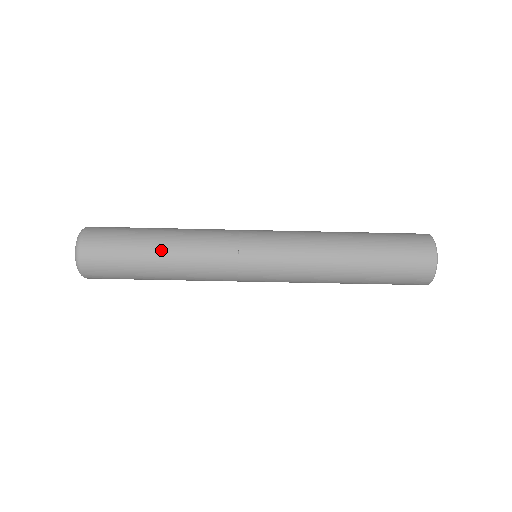
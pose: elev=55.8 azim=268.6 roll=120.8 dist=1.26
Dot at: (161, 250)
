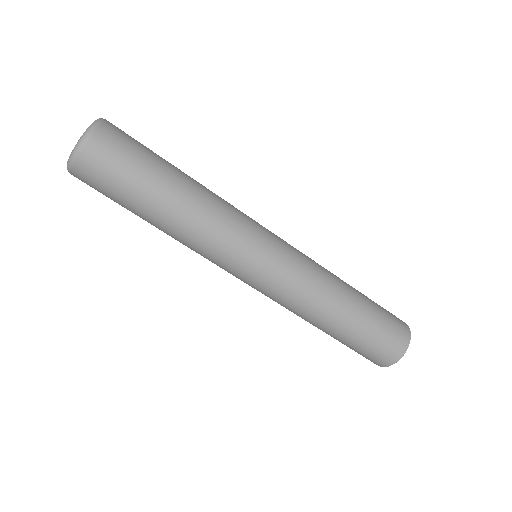
Dot at: (167, 211)
